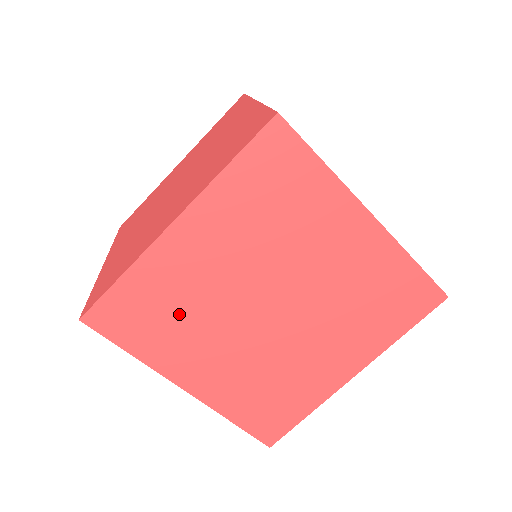
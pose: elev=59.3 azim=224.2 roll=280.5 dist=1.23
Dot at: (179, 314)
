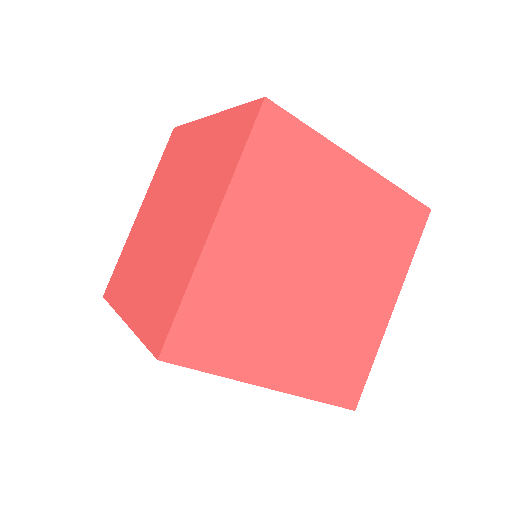
Dot at: (244, 313)
